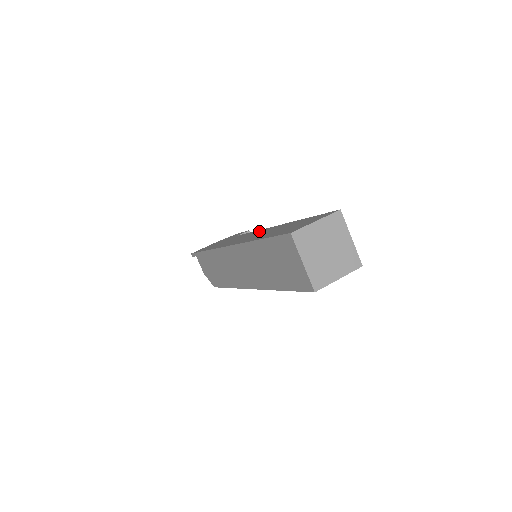
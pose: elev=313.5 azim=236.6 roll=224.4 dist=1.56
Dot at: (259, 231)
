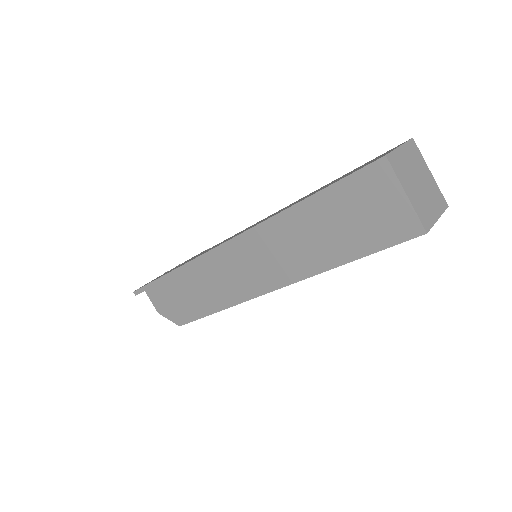
Dot at: (254, 224)
